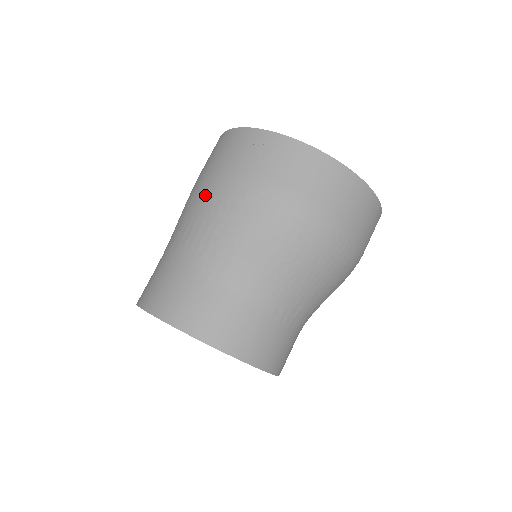
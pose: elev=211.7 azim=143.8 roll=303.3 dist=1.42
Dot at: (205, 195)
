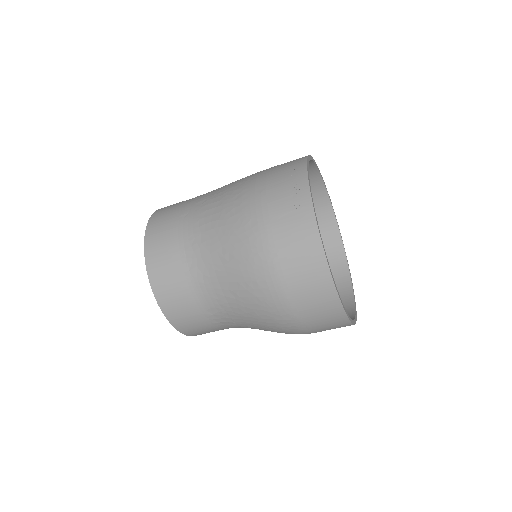
Dot at: (239, 196)
